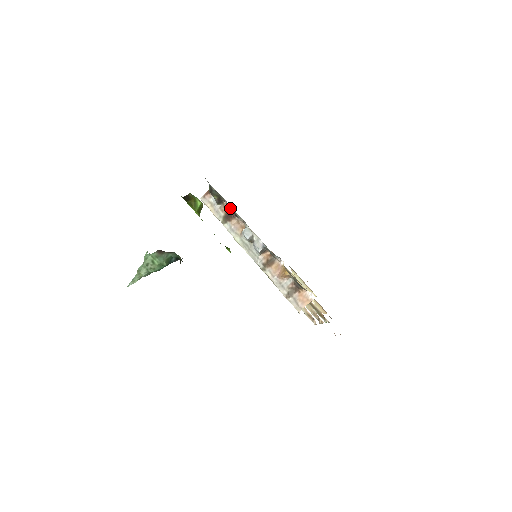
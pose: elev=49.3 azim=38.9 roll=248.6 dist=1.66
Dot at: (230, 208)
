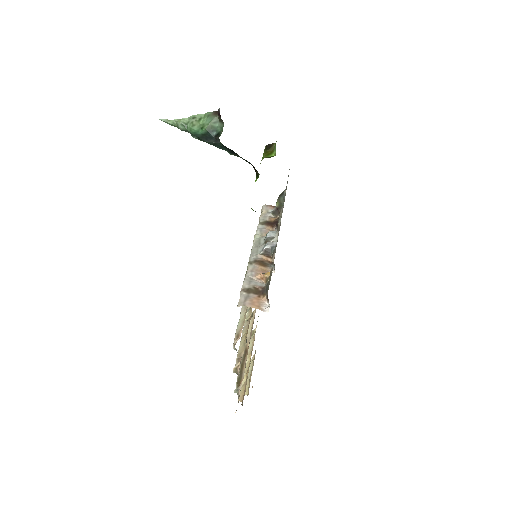
Dot at: occluded
